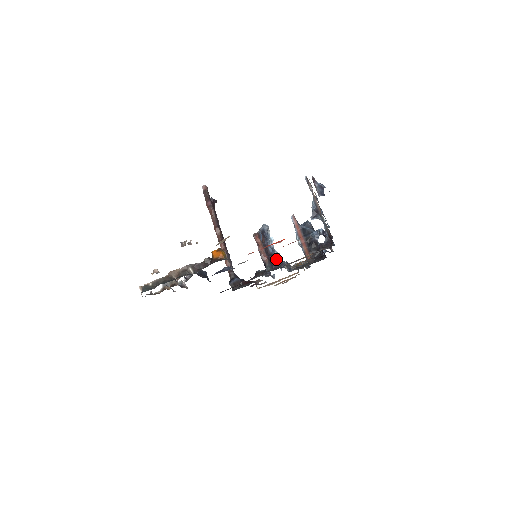
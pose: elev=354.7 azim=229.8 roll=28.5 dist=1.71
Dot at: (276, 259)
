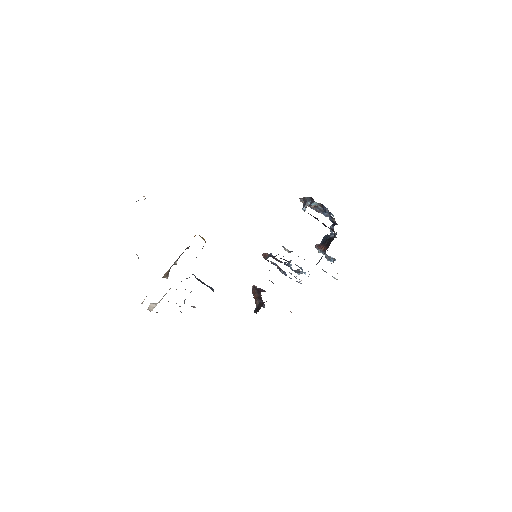
Dot at: (287, 261)
